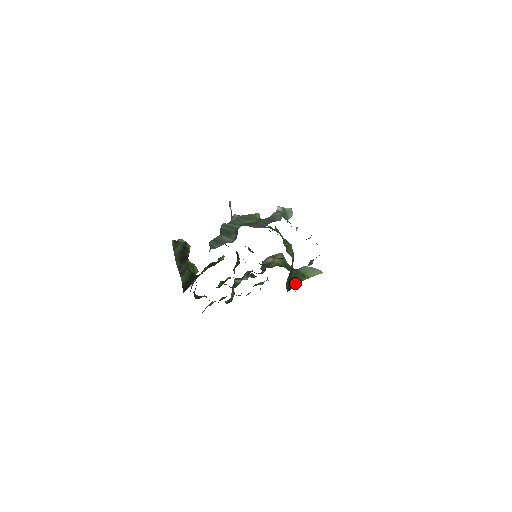
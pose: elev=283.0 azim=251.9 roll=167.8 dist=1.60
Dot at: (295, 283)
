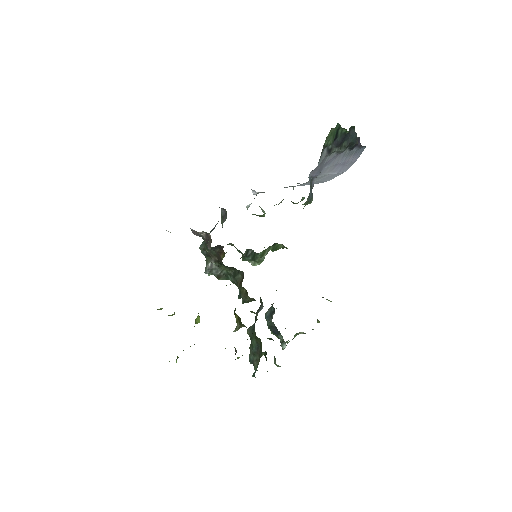
Dot at: occluded
